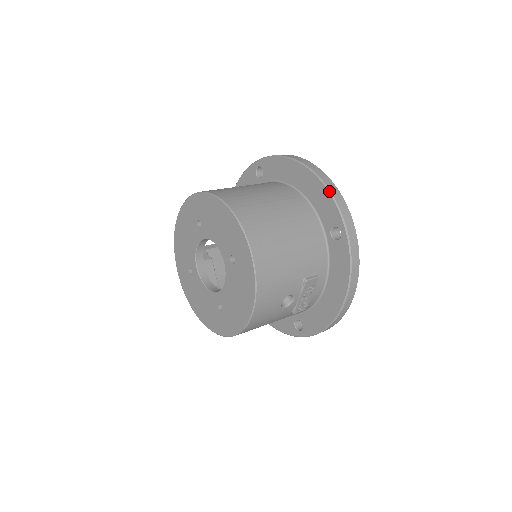
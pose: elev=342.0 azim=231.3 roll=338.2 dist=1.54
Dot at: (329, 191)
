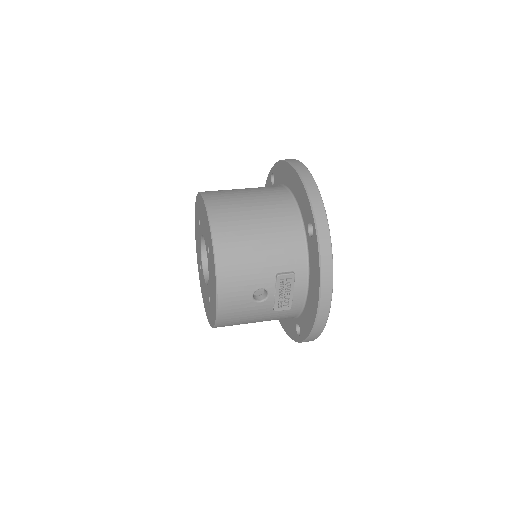
Dot at: (305, 187)
